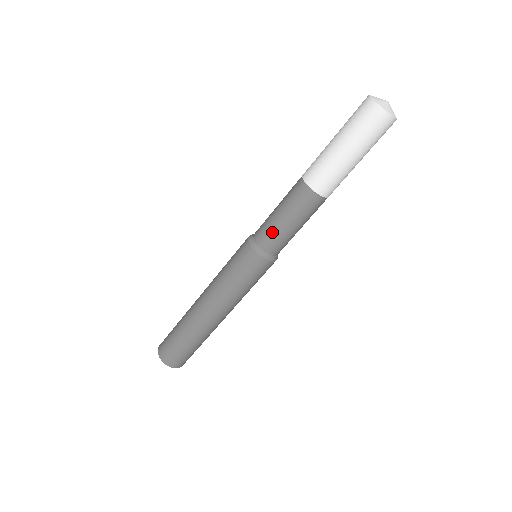
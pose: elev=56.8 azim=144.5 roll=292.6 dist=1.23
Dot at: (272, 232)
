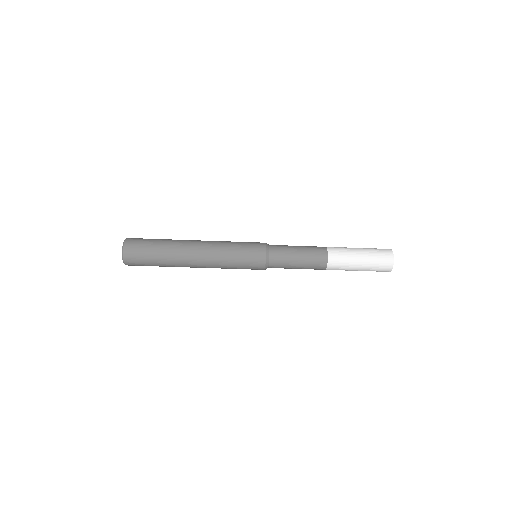
Dot at: (285, 248)
